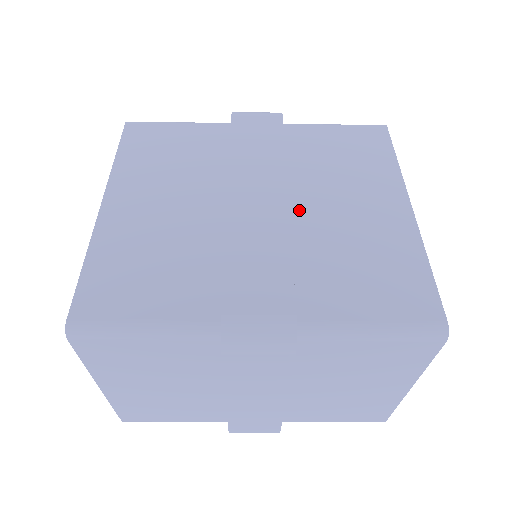
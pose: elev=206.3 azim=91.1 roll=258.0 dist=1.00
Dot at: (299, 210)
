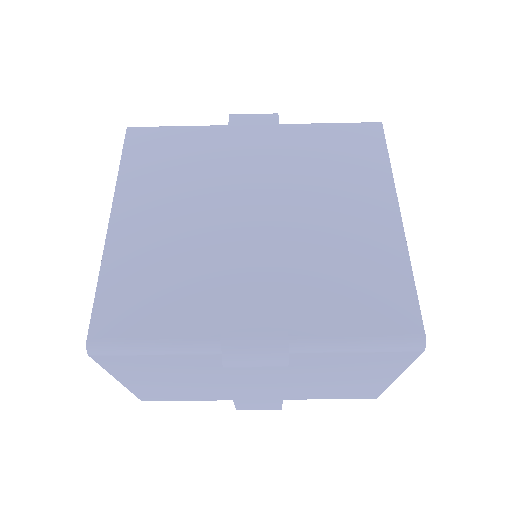
Dot at: (293, 222)
